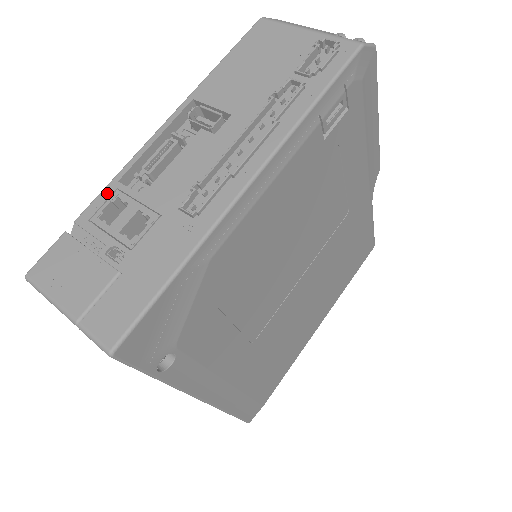
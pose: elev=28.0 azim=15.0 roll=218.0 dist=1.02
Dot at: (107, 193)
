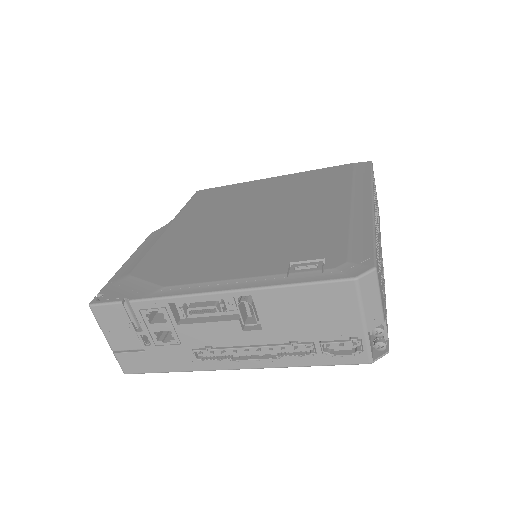
Dot at: (158, 304)
